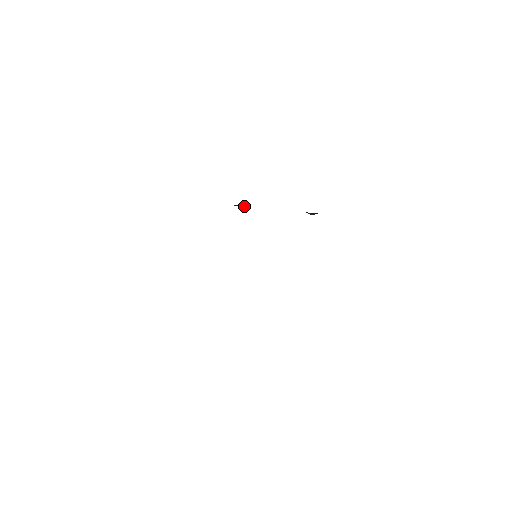
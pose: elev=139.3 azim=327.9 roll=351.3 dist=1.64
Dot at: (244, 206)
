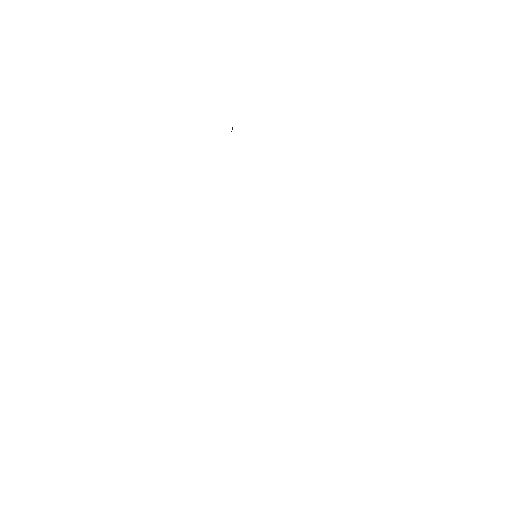
Dot at: occluded
